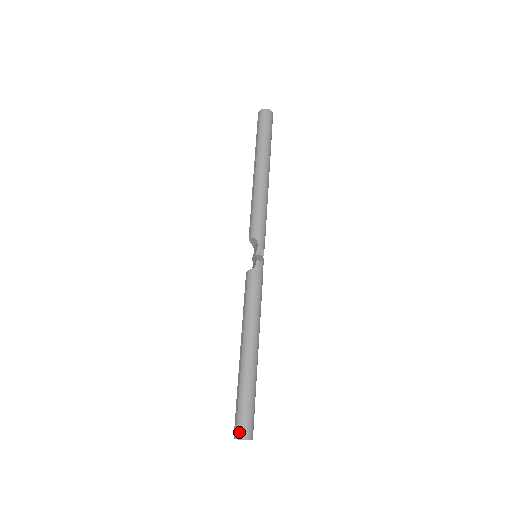
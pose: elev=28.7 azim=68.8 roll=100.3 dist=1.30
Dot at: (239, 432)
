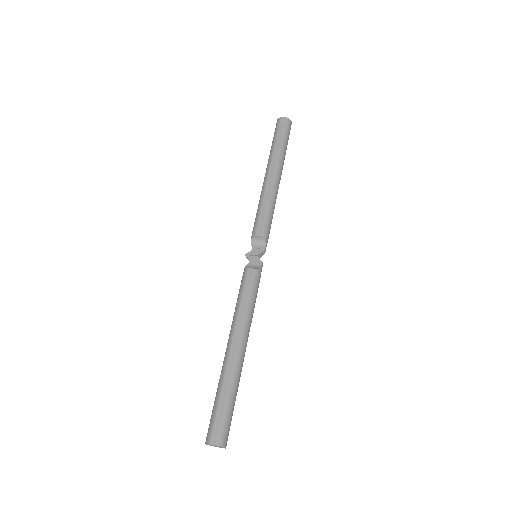
Dot at: (222, 439)
